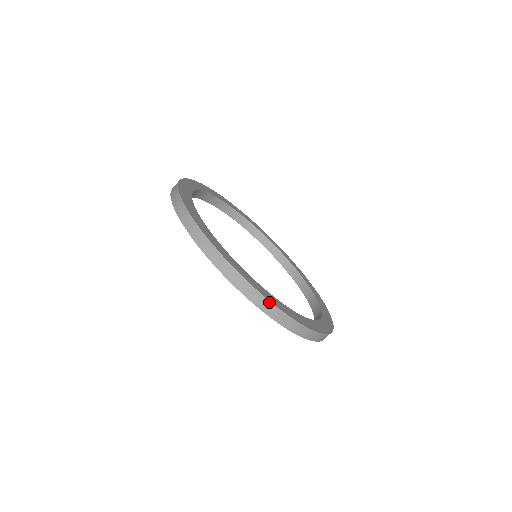
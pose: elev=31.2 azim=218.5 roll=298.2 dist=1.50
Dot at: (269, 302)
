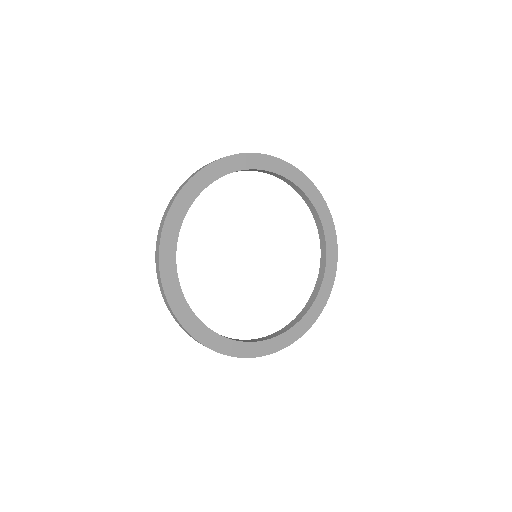
Dot at: (207, 347)
